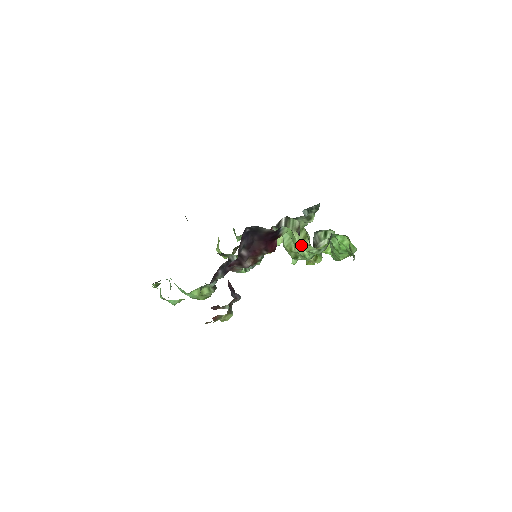
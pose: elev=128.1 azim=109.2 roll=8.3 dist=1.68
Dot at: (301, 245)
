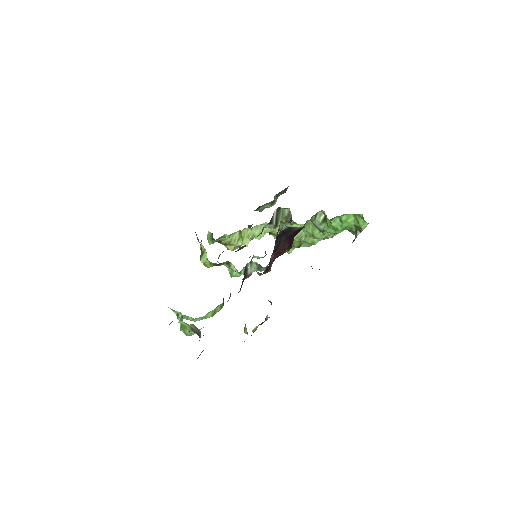
Dot at: (323, 234)
